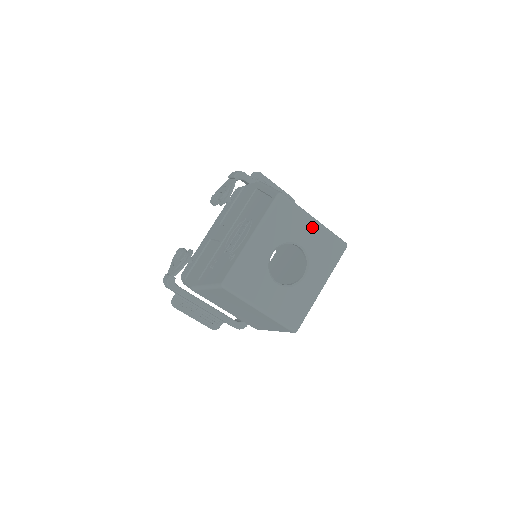
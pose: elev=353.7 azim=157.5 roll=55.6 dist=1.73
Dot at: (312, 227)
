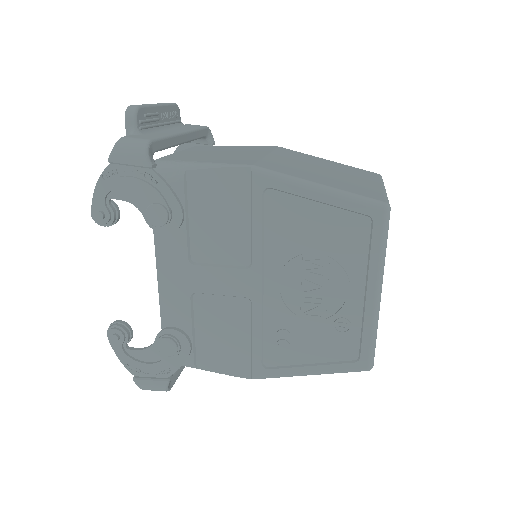
Dot at: occluded
